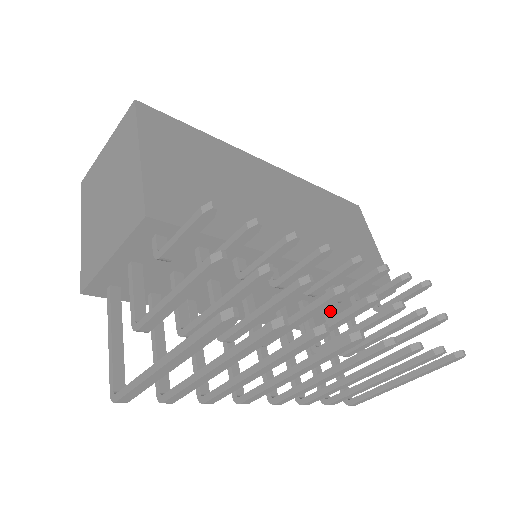
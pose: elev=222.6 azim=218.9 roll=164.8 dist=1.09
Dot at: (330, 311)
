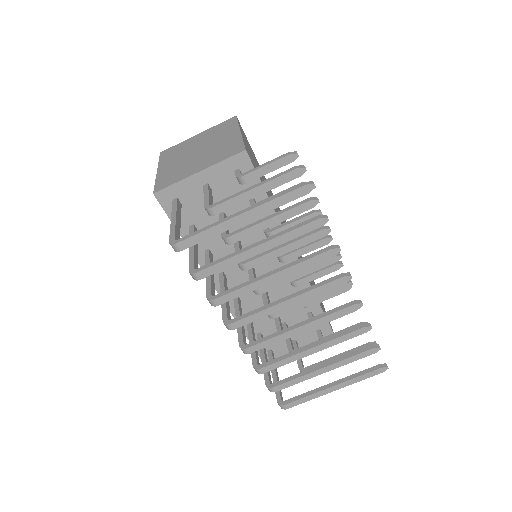
Dot at: occluded
